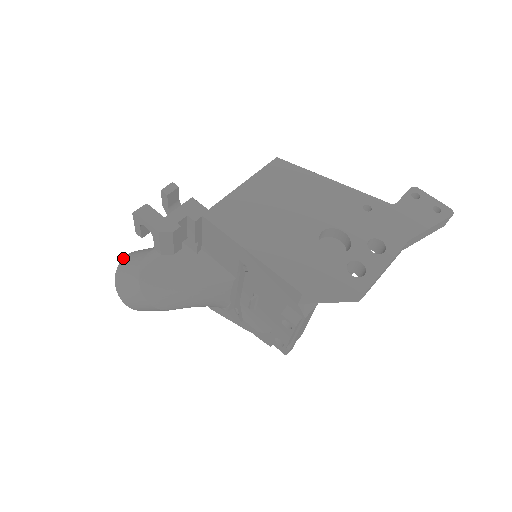
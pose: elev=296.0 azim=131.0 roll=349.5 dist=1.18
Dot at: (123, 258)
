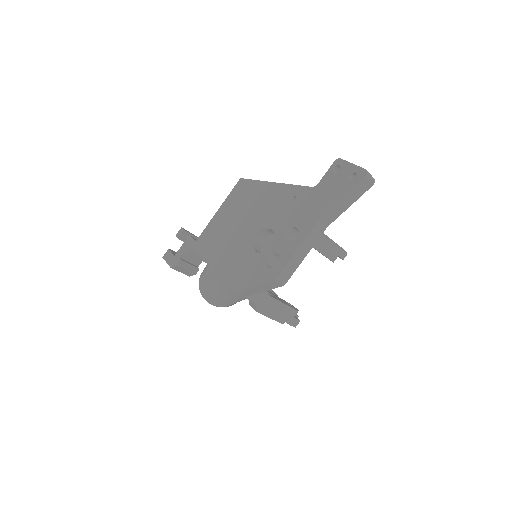
Dot at: occluded
